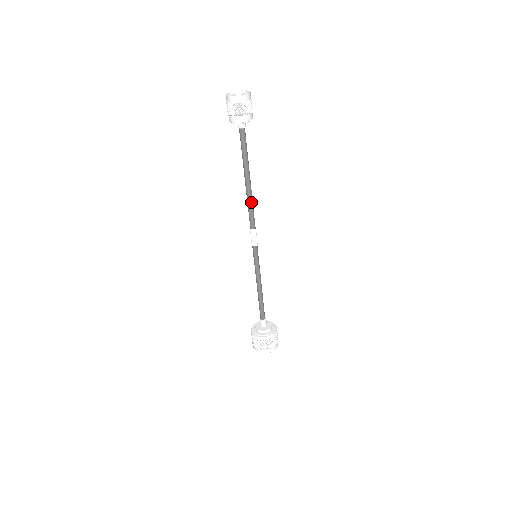
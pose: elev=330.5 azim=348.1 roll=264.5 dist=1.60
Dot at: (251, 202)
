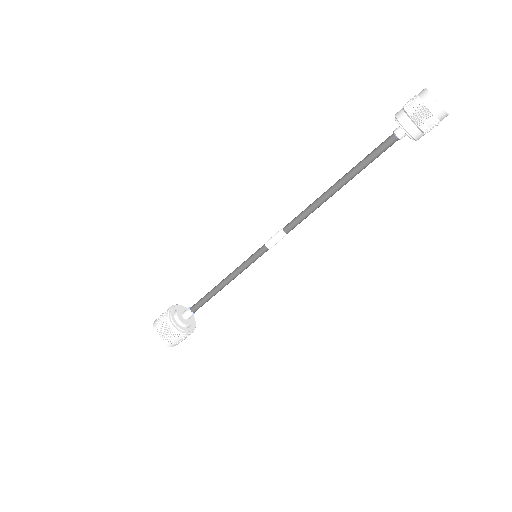
Dot at: (314, 208)
